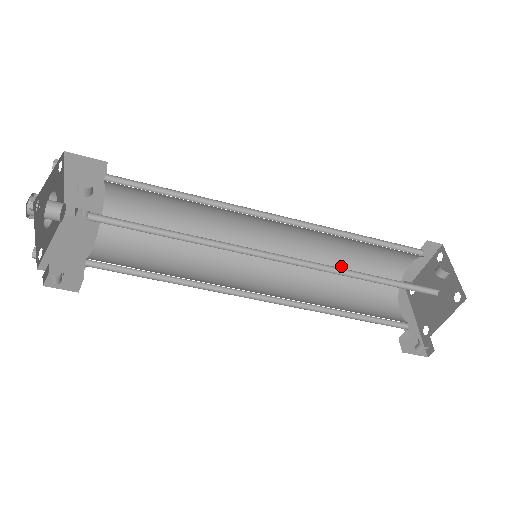
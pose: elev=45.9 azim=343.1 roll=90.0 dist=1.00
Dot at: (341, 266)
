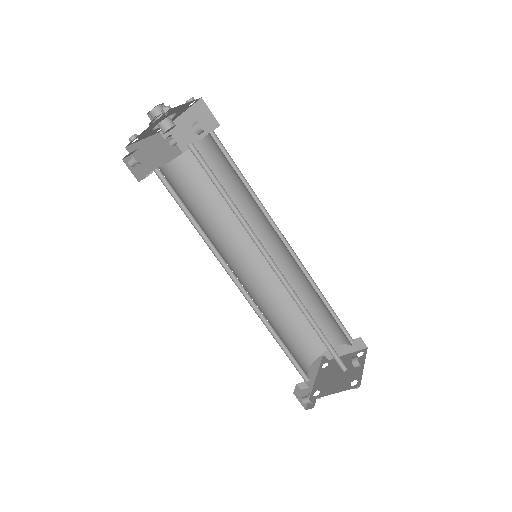
Dot at: (296, 311)
